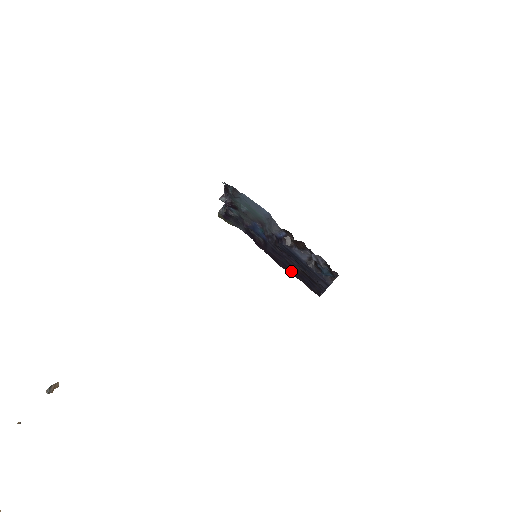
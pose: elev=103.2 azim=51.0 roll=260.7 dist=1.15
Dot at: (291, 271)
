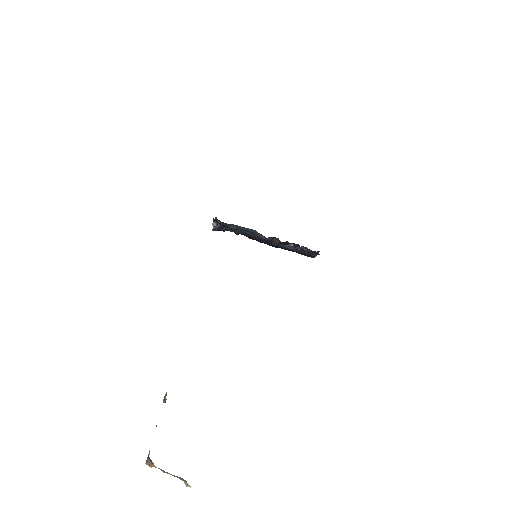
Dot at: occluded
